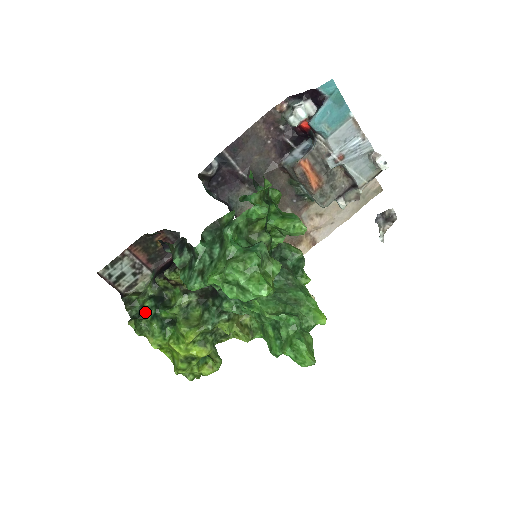
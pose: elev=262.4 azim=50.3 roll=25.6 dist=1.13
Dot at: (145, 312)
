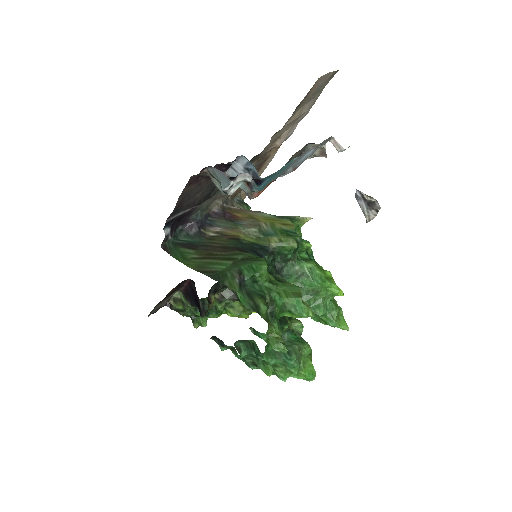
Dot at: occluded
